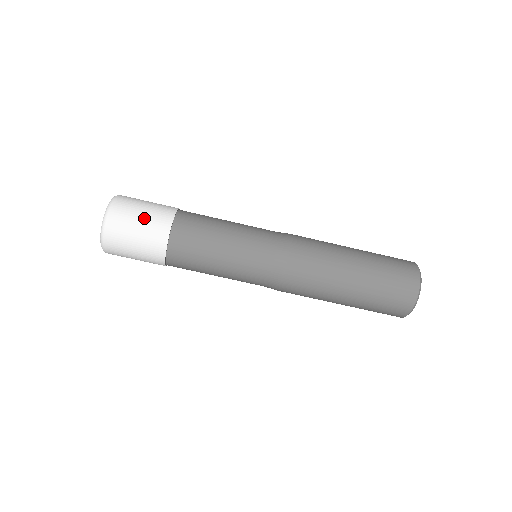
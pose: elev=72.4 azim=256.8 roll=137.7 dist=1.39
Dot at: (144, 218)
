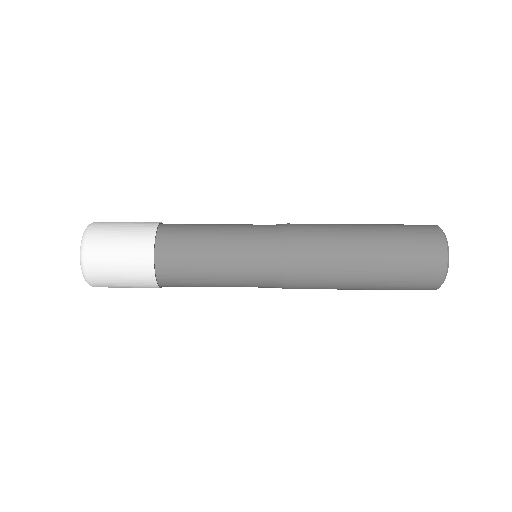
Dot at: (122, 252)
